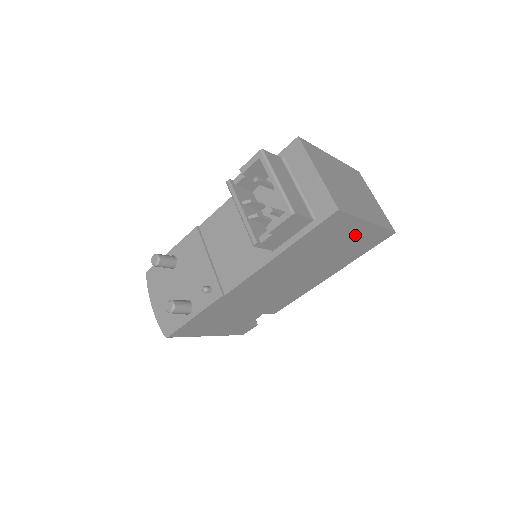
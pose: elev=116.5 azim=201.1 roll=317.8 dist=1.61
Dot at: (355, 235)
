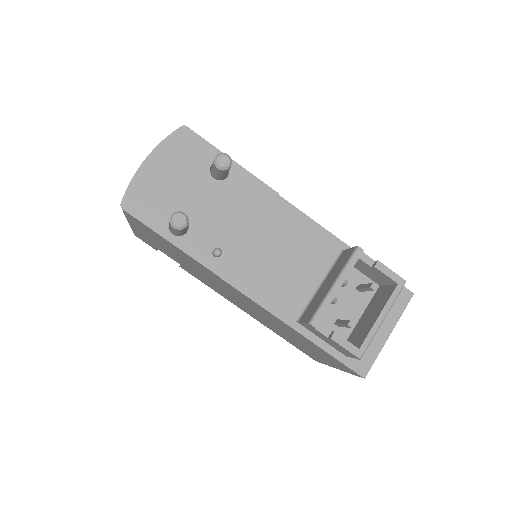
Dot at: (318, 356)
